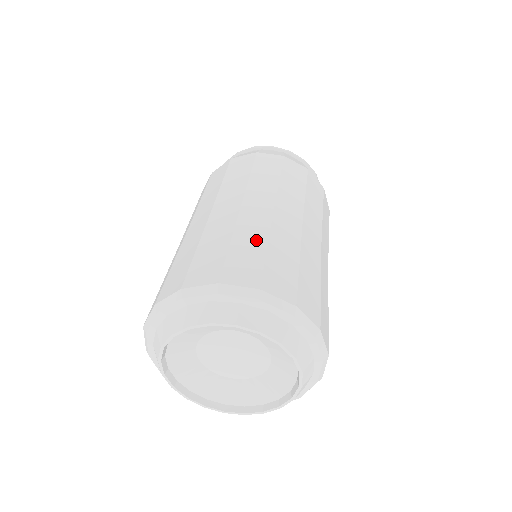
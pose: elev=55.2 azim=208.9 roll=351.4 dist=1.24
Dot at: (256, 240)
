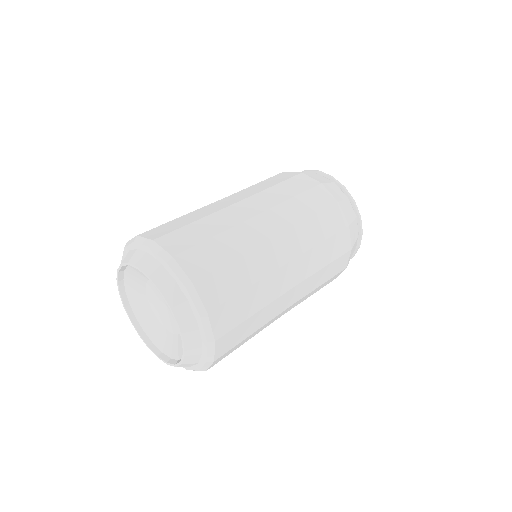
Dot at: (233, 248)
